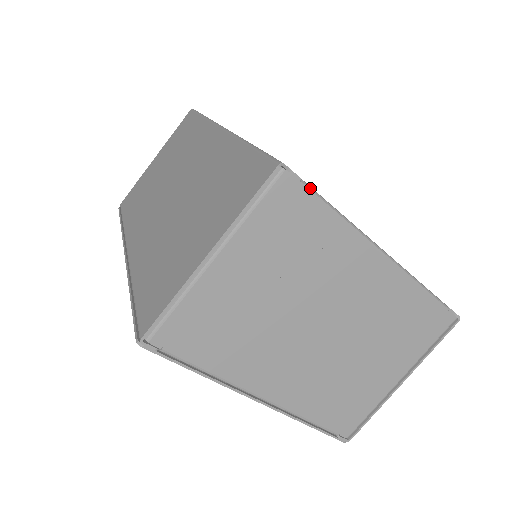
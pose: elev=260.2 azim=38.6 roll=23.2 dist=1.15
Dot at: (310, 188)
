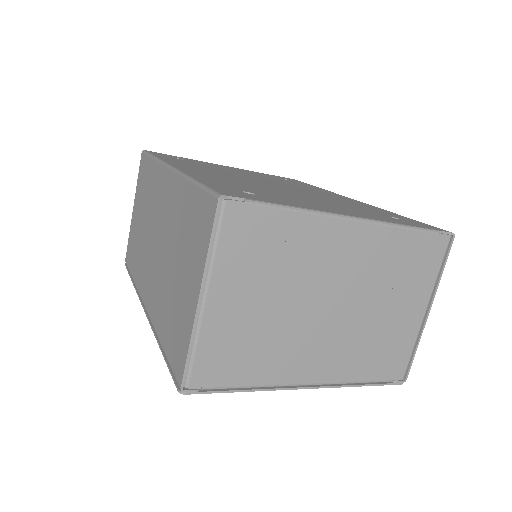
Dot at: (256, 202)
